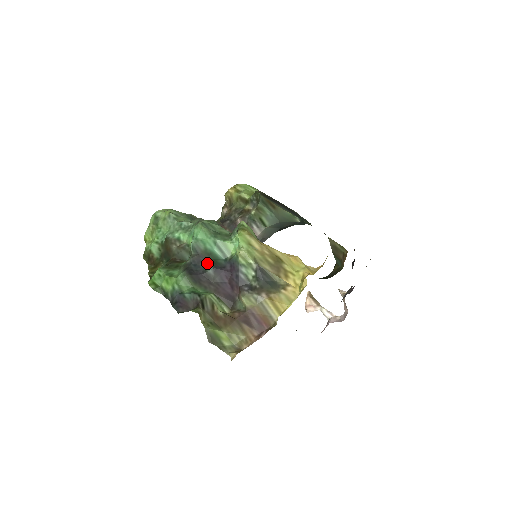
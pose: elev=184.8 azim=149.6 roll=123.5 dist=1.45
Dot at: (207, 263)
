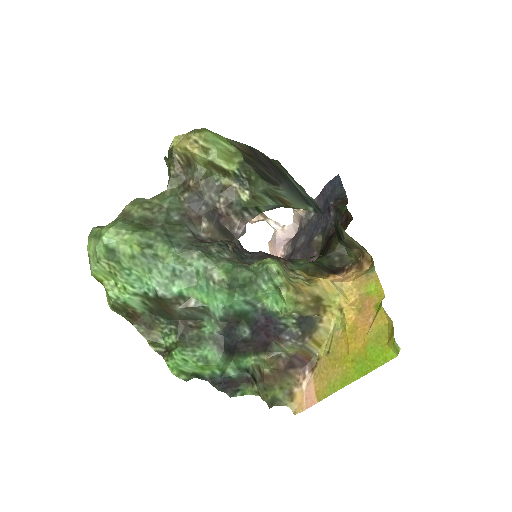
Dot at: (239, 326)
